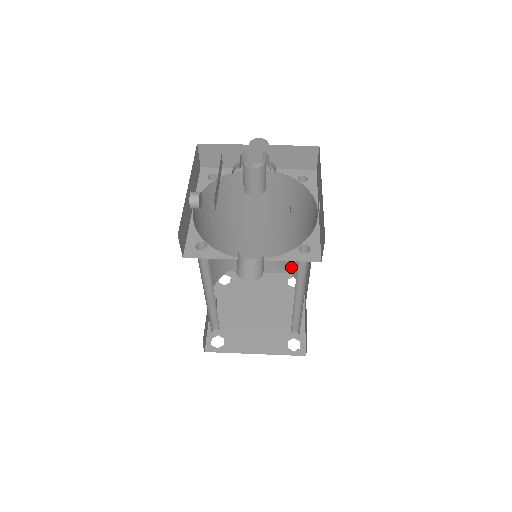
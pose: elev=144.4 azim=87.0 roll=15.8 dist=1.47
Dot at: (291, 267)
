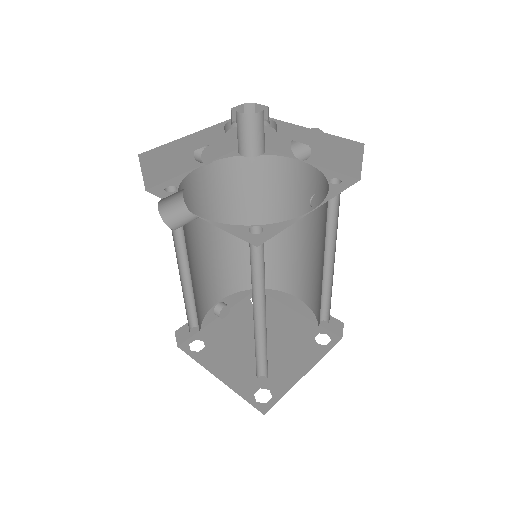
Dot at: (319, 312)
